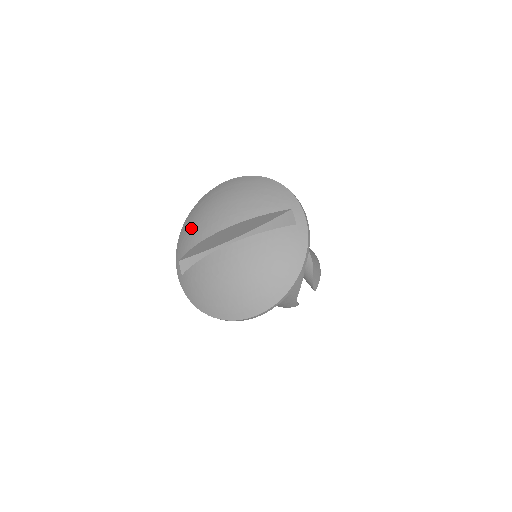
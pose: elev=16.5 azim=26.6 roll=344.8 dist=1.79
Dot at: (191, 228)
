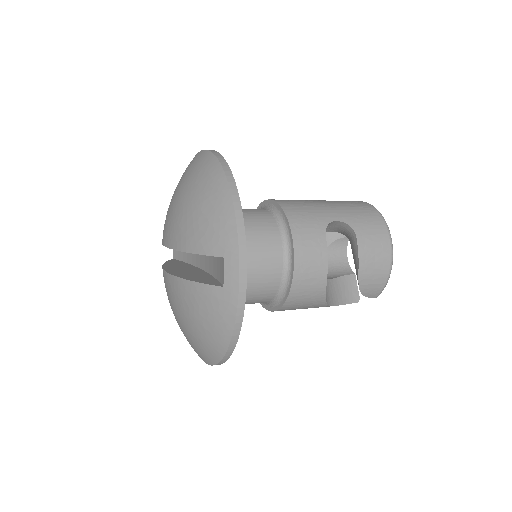
Dot at: occluded
